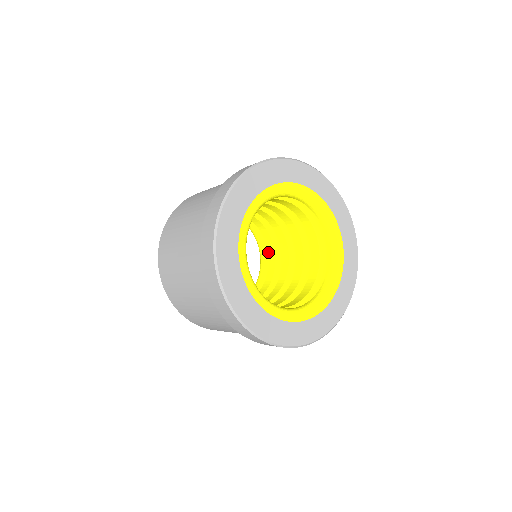
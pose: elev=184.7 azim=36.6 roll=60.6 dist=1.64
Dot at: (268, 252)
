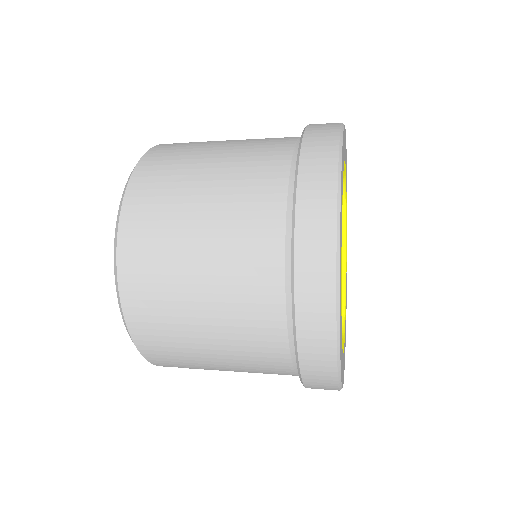
Dot at: occluded
